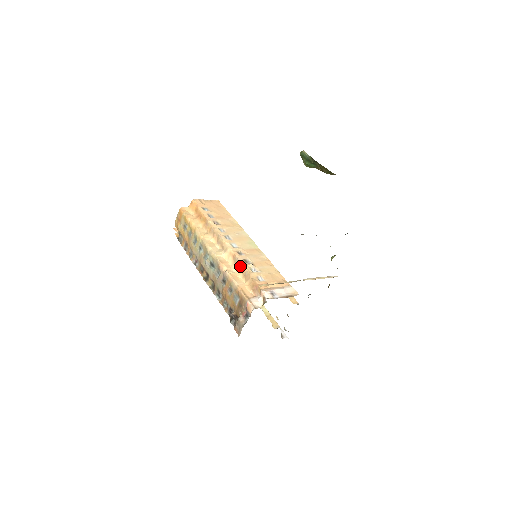
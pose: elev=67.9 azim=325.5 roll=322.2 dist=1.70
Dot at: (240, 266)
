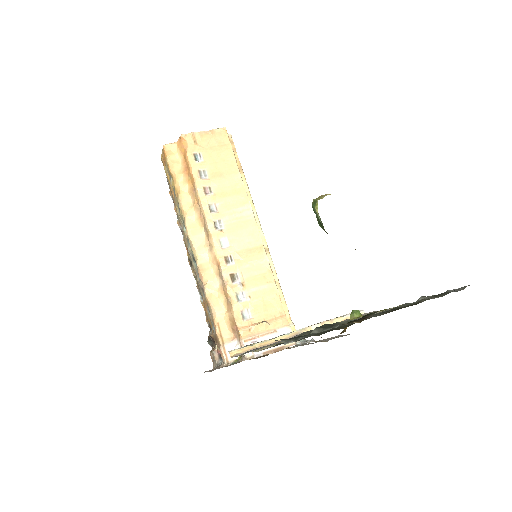
Dot at: (223, 285)
